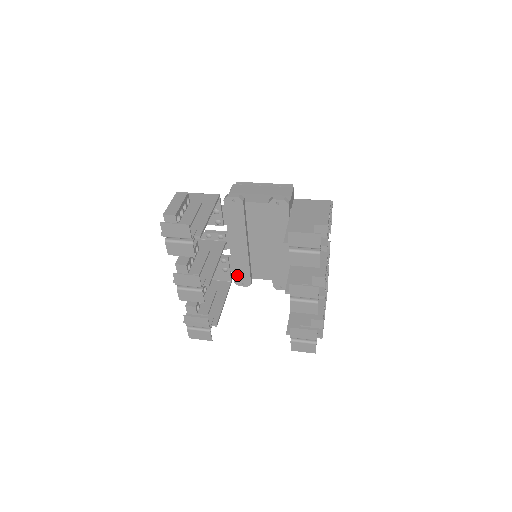
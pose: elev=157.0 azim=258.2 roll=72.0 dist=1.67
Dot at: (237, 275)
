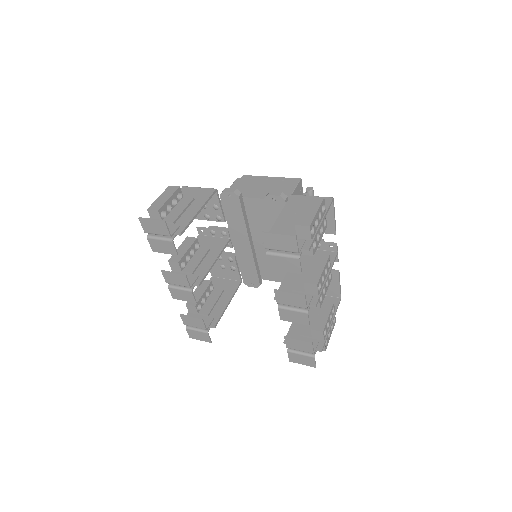
Dot at: (245, 275)
